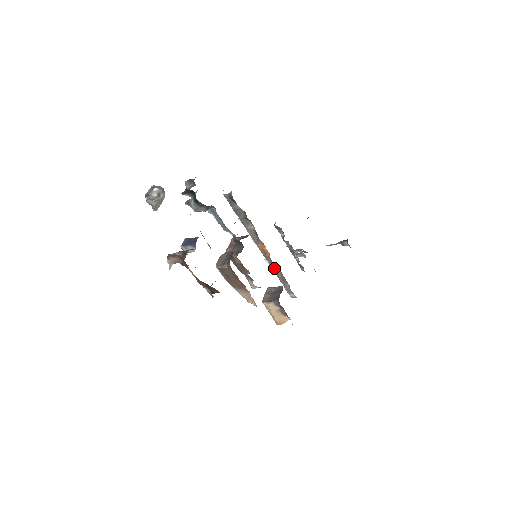
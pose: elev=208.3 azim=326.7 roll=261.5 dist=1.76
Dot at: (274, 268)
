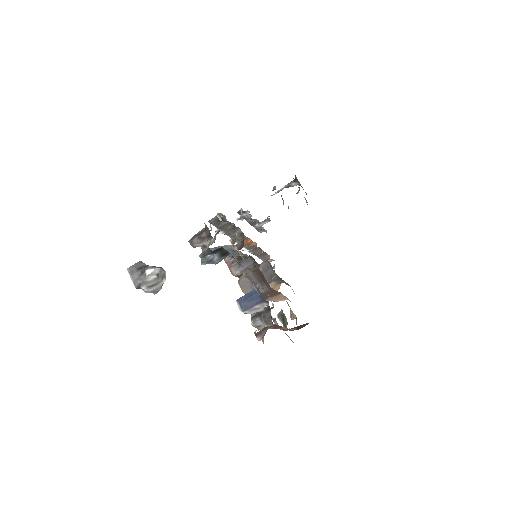
Dot at: (254, 251)
